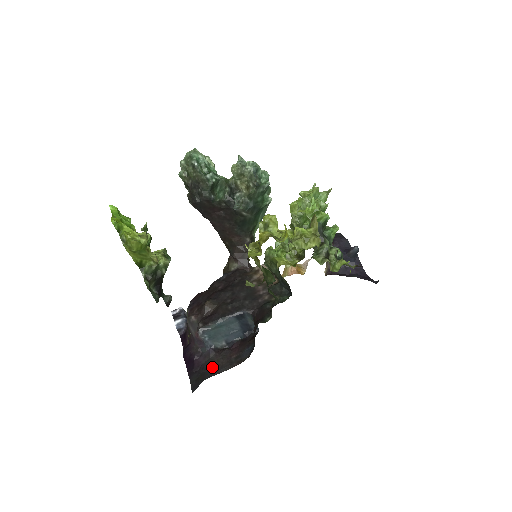
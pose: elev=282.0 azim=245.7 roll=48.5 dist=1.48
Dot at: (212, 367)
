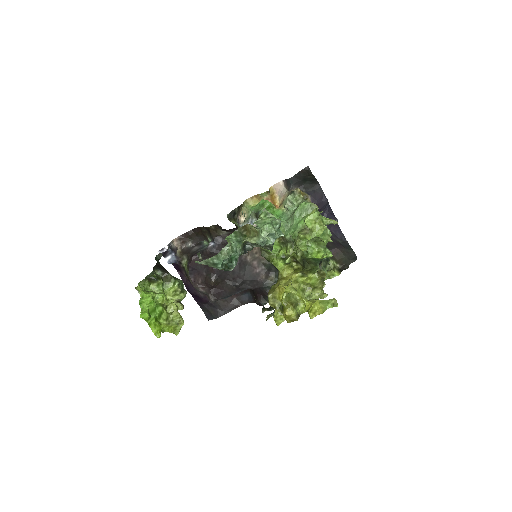
Dot at: (220, 307)
